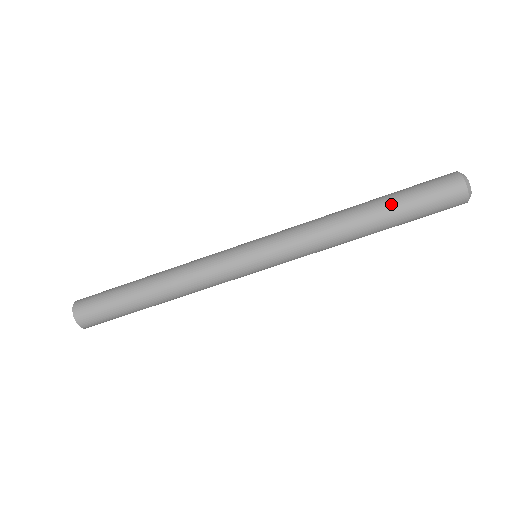
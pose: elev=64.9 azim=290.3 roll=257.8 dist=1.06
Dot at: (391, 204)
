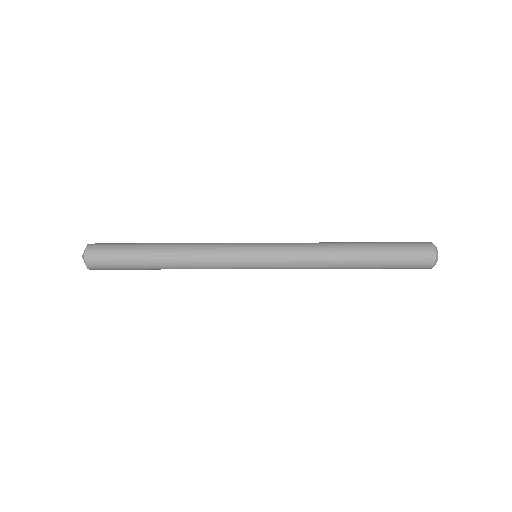
Dot at: occluded
